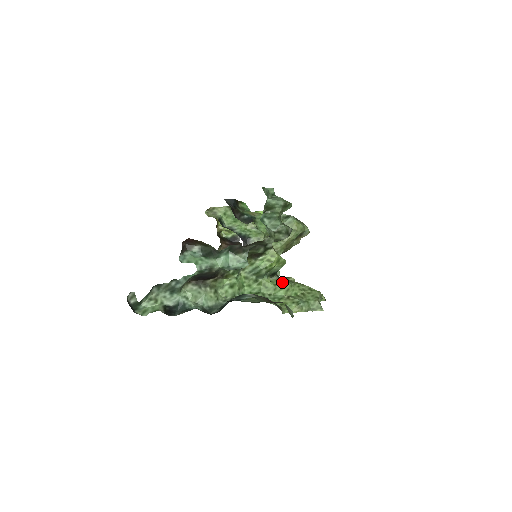
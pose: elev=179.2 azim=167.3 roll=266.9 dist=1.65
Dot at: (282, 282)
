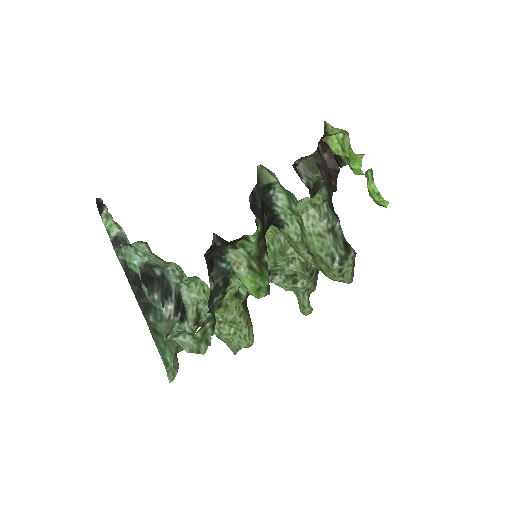
Dot at: occluded
